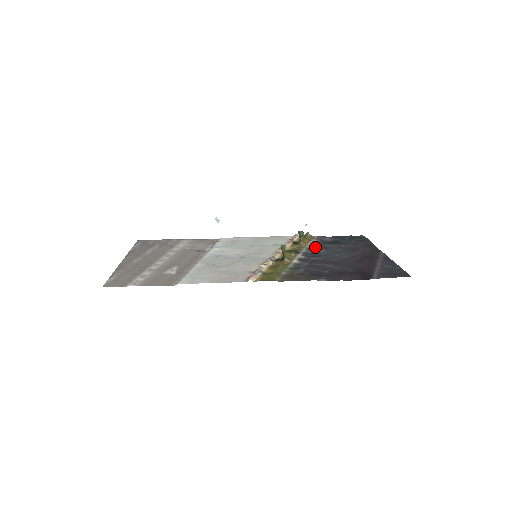
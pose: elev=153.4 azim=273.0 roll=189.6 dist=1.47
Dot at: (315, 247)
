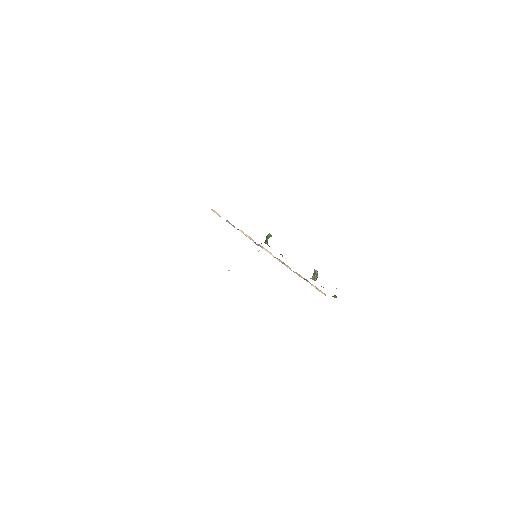
Dot at: occluded
